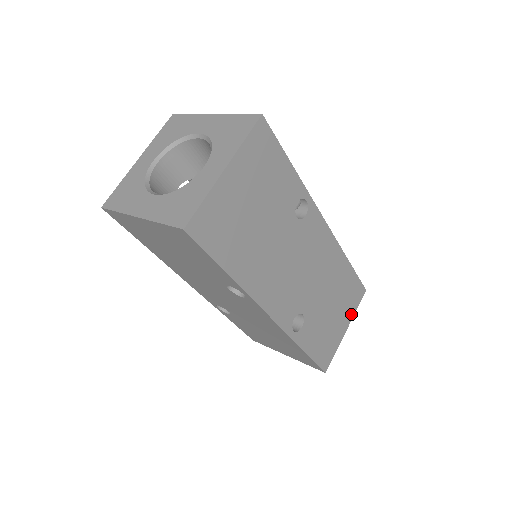
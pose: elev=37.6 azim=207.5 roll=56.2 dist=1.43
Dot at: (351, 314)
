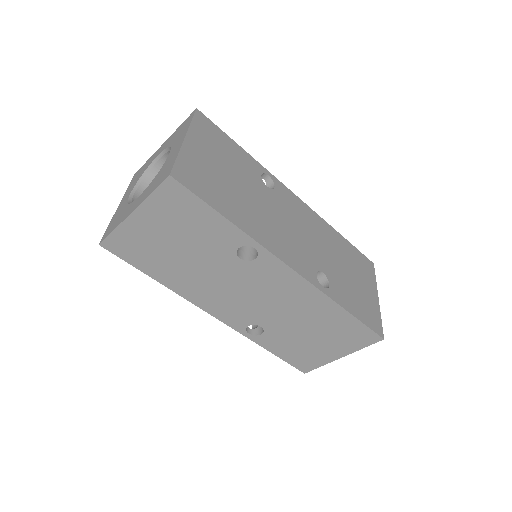
Dot at: (373, 283)
